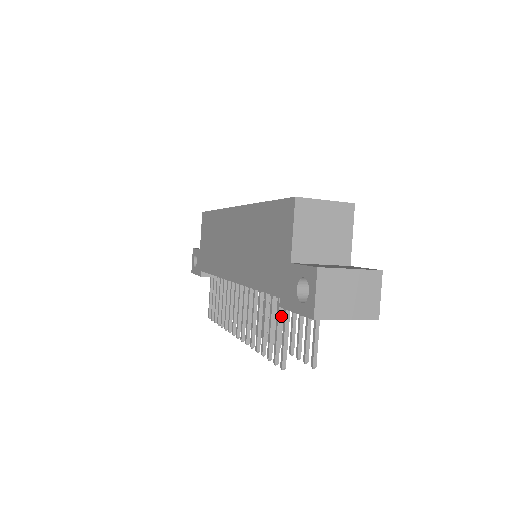
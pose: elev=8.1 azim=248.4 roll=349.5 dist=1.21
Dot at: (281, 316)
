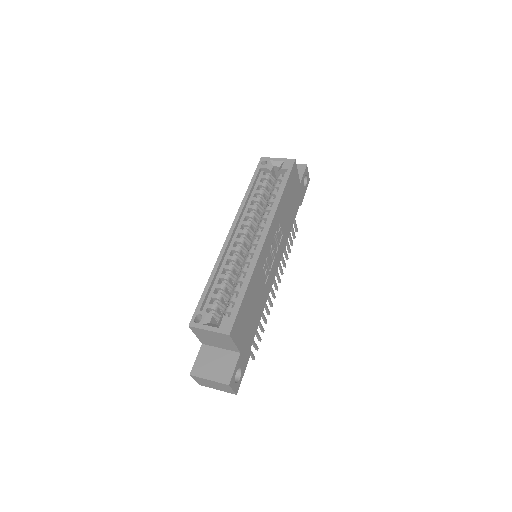
Dot at: occluded
